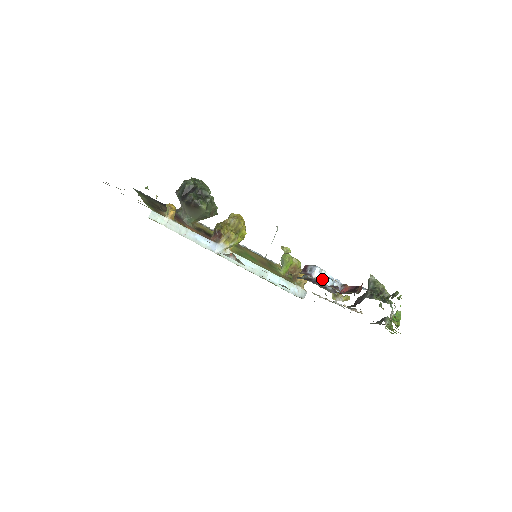
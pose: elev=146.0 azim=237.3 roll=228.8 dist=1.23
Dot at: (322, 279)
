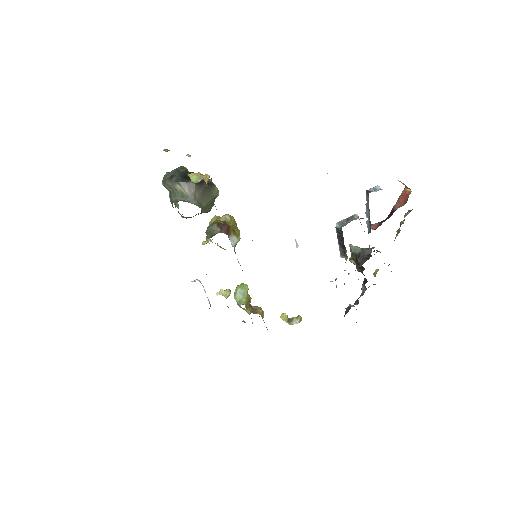
Dot at: occluded
